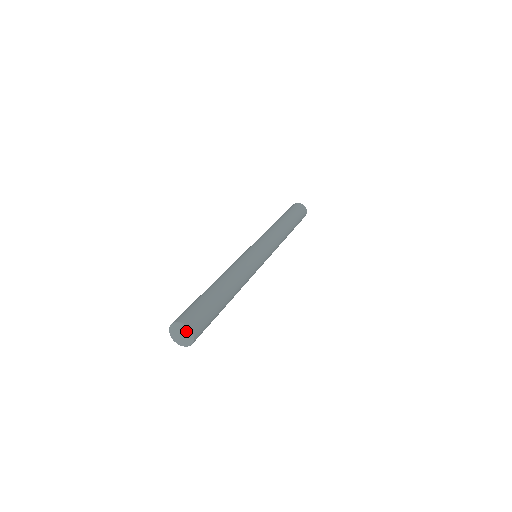
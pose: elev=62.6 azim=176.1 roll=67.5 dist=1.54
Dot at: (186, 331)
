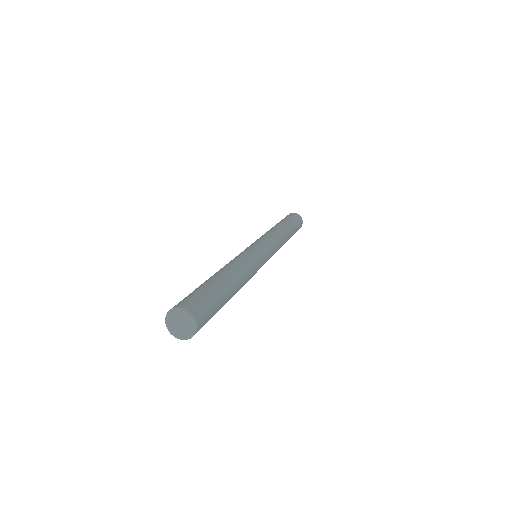
Dot at: (190, 329)
